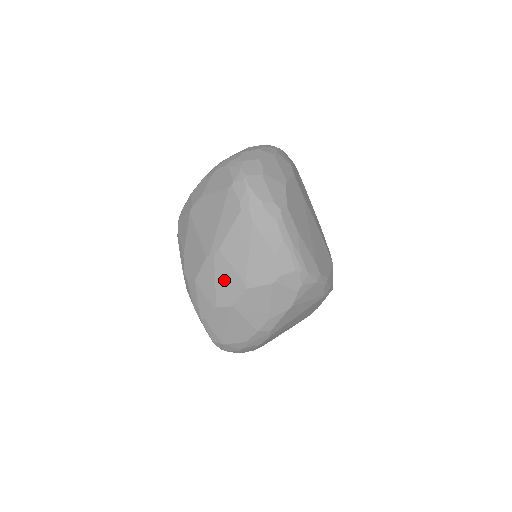
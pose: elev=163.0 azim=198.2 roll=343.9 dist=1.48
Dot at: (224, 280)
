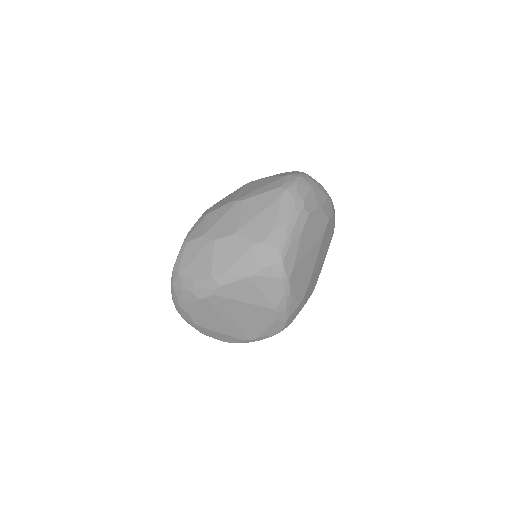
Dot at: (227, 220)
